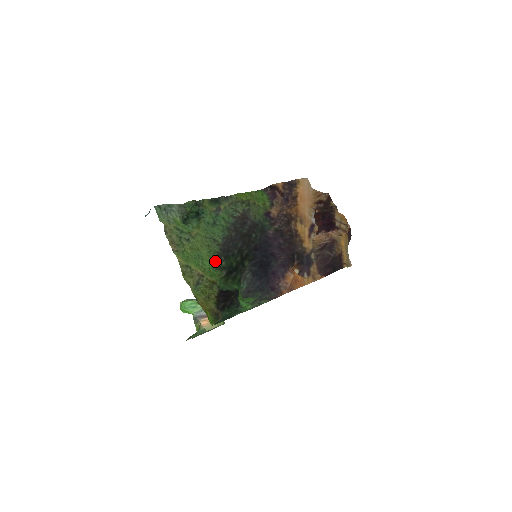
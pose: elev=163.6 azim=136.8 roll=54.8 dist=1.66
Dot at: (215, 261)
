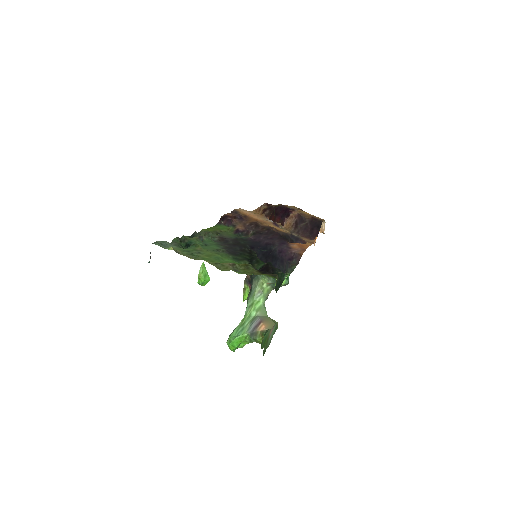
Dot at: (232, 258)
